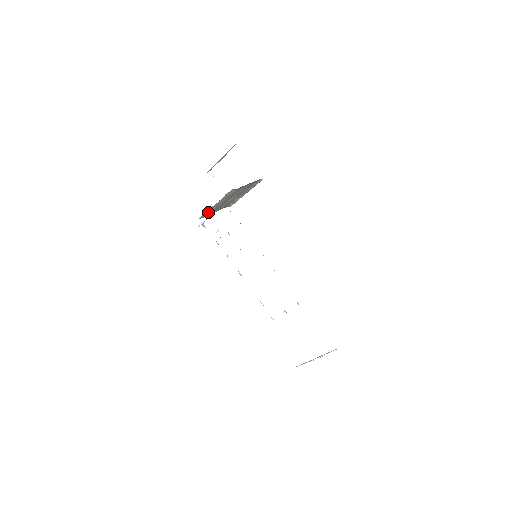
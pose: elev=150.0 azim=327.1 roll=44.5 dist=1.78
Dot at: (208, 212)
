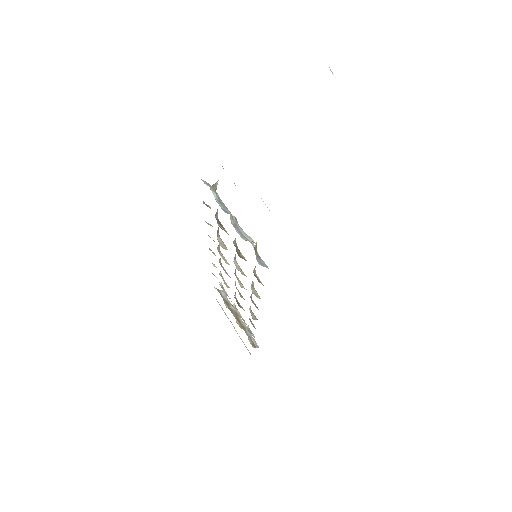
Dot at: occluded
